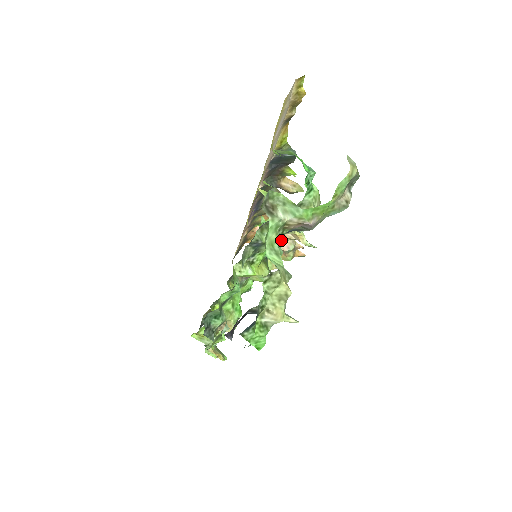
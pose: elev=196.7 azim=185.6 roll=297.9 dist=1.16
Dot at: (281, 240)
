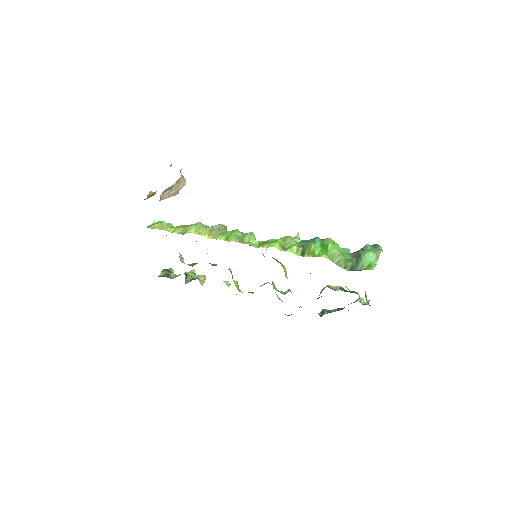
Dot at: occluded
